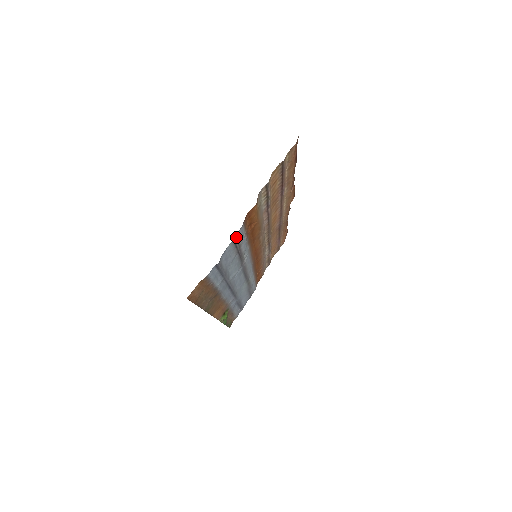
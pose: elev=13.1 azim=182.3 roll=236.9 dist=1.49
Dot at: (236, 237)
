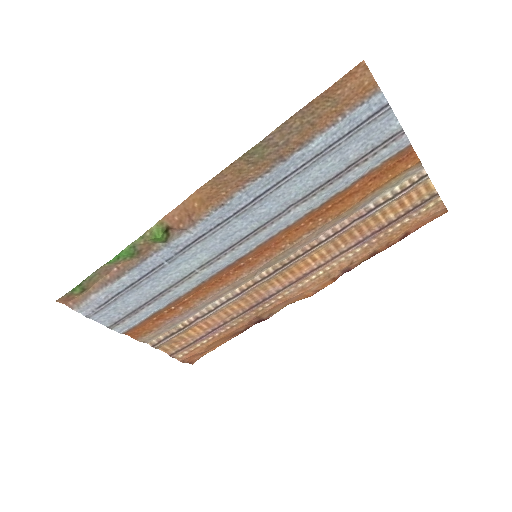
Dot at: (400, 136)
